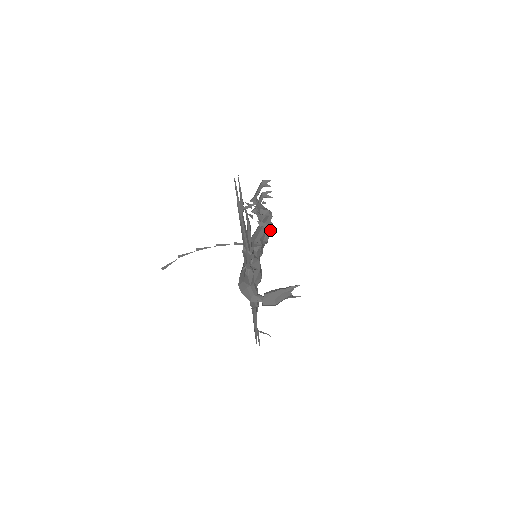
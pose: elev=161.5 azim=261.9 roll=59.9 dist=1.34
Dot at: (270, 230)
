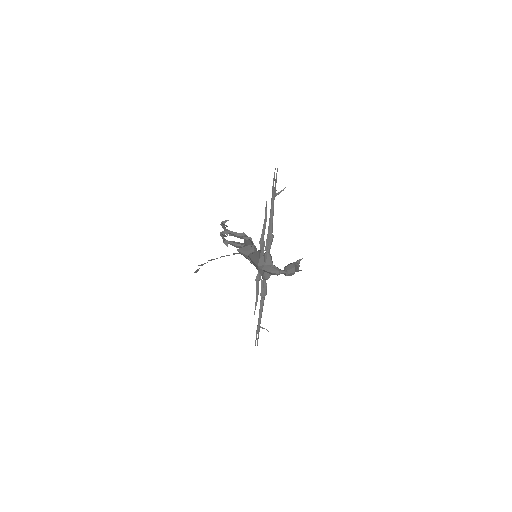
Dot at: occluded
